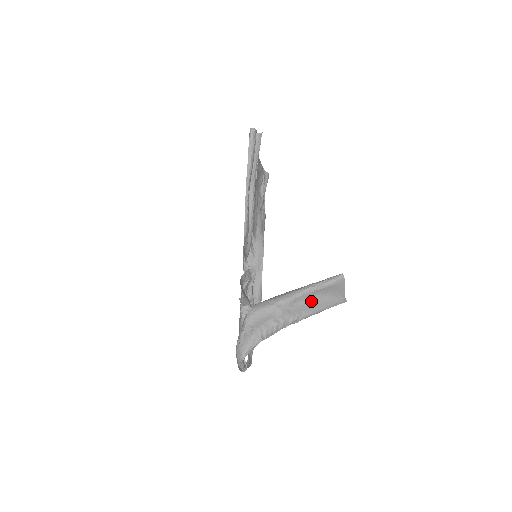
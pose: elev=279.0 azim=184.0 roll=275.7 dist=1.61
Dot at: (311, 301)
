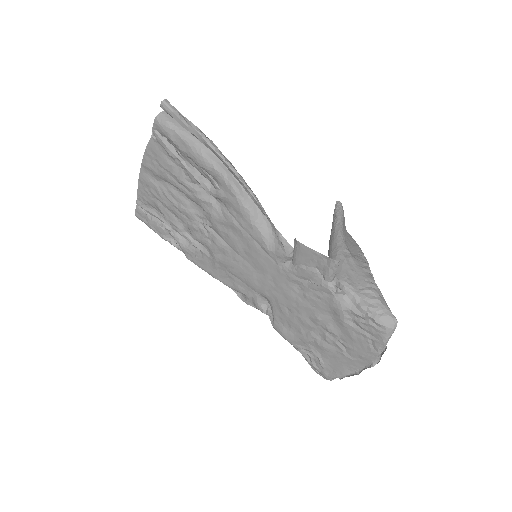
Dot at: (347, 241)
